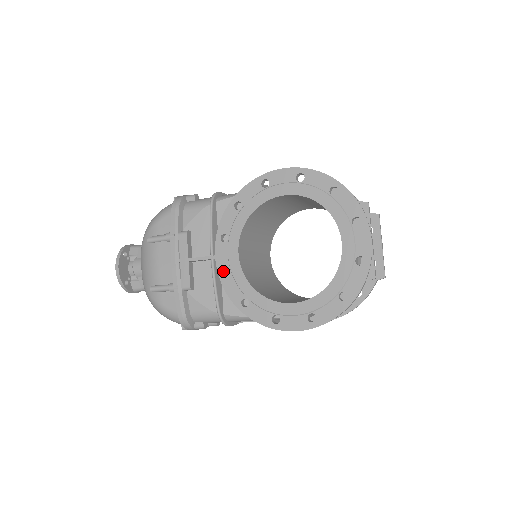
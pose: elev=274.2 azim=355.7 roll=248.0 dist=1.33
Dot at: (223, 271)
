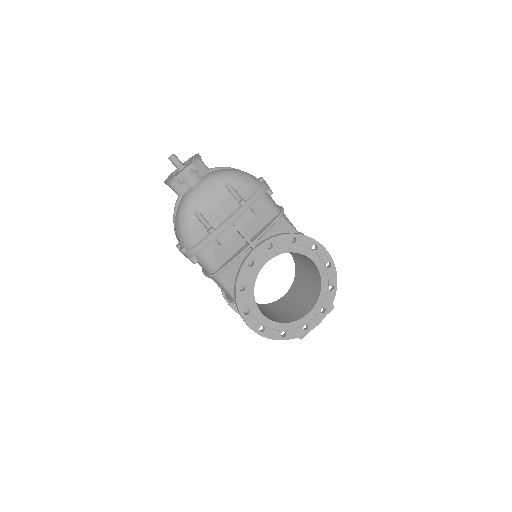
Dot at: (250, 260)
